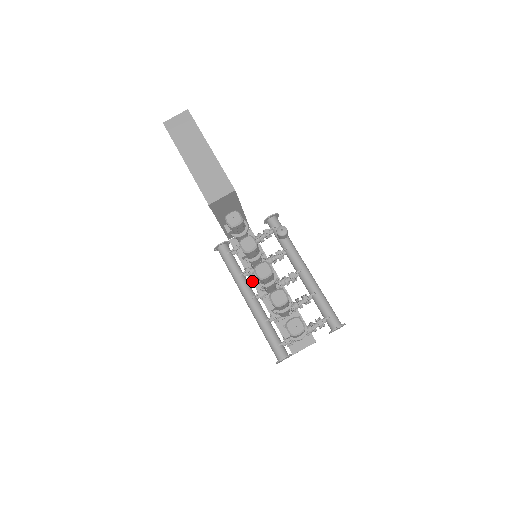
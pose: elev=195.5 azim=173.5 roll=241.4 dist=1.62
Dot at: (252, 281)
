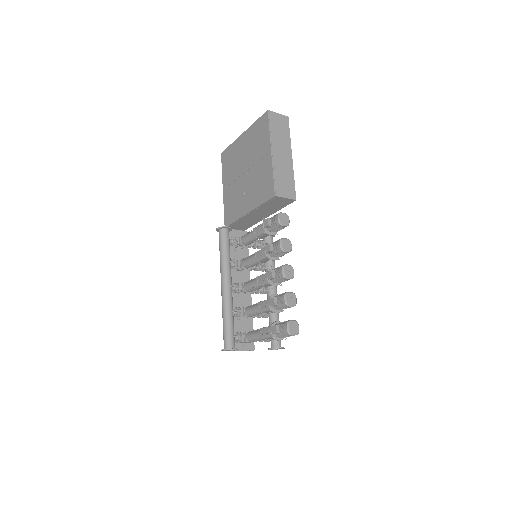
Dot at: occluded
